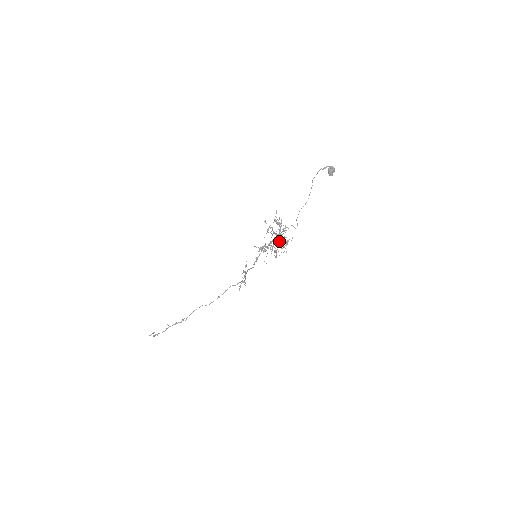
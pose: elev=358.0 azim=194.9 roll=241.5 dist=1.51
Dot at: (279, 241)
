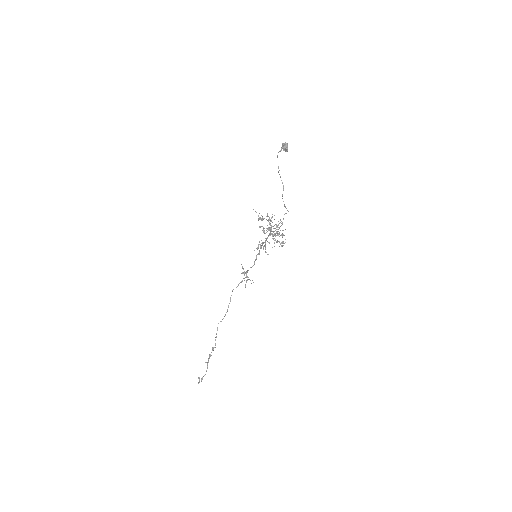
Dot at: (277, 232)
